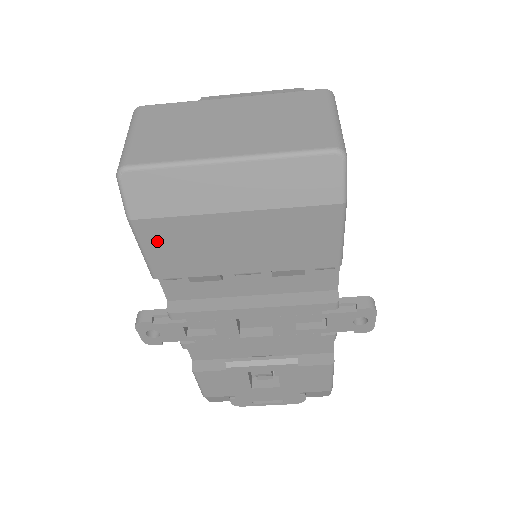
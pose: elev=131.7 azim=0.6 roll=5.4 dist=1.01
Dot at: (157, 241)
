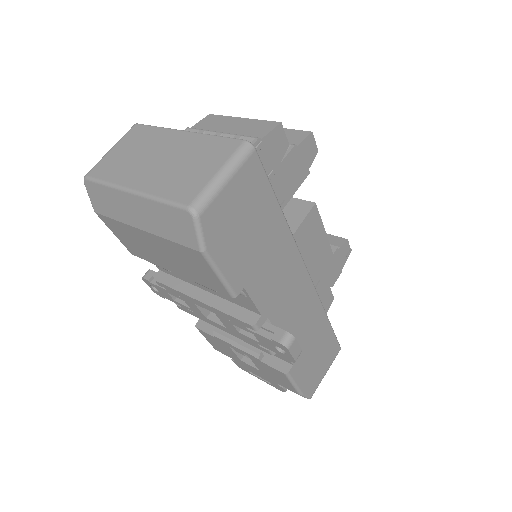
Dot at: (116, 230)
